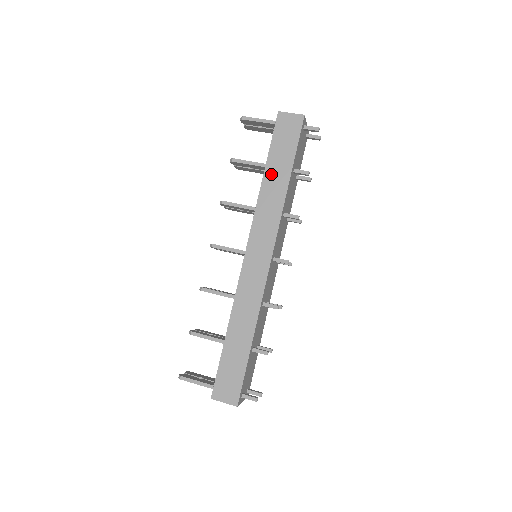
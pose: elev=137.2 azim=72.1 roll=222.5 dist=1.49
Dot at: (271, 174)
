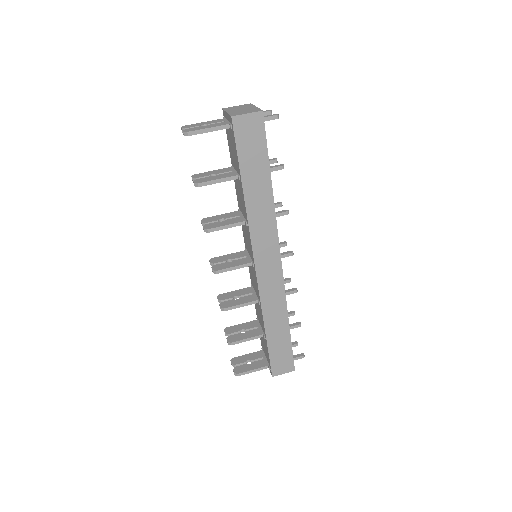
Dot at: (251, 188)
